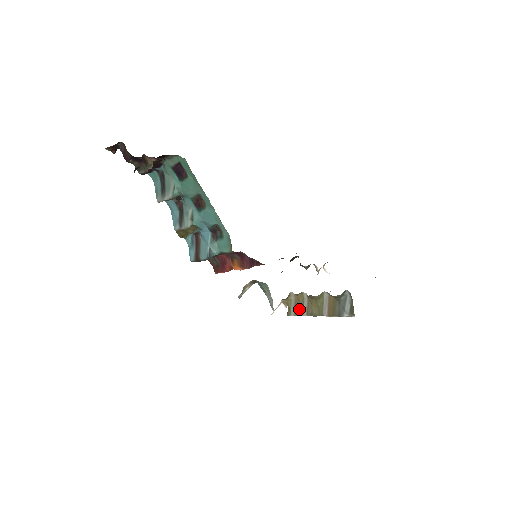
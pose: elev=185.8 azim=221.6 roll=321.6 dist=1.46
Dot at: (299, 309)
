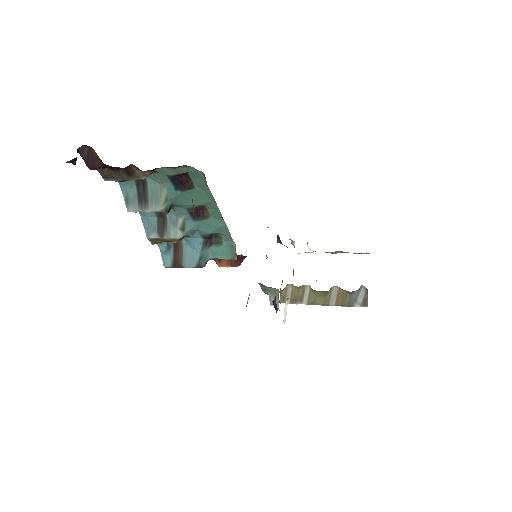
Dot at: (297, 298)
